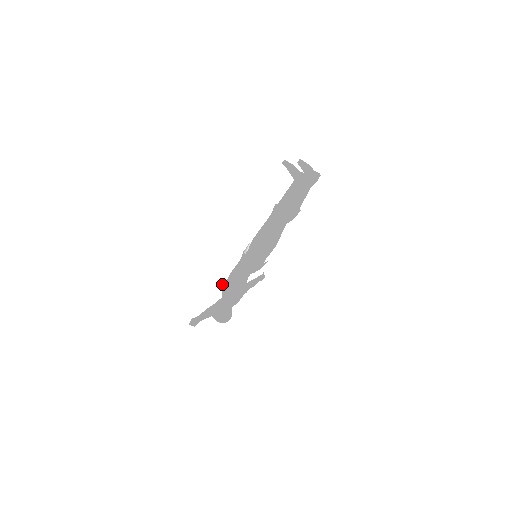
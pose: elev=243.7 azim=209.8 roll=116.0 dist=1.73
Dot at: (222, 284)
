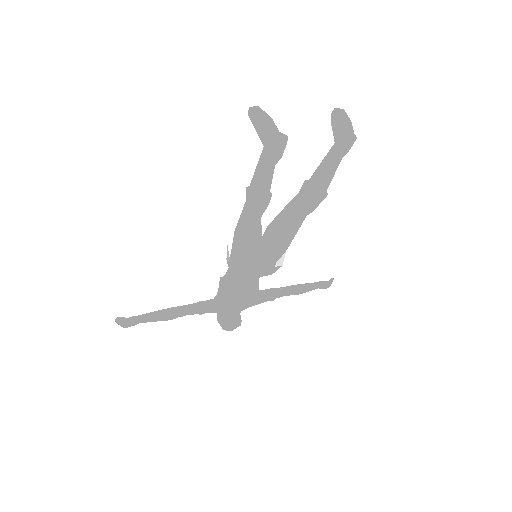
Dot at: occluded
